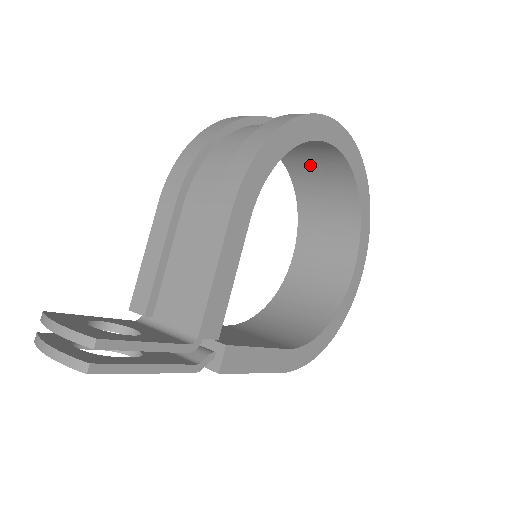
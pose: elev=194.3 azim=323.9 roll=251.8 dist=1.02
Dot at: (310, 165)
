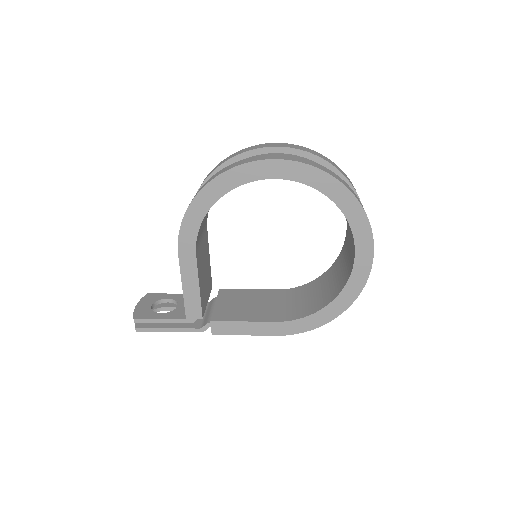
Dot at: occluded
